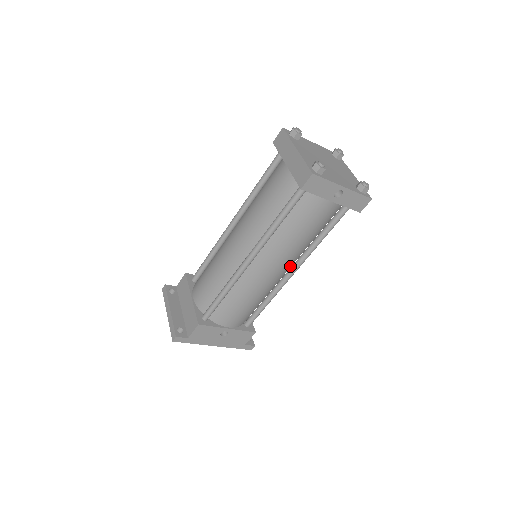
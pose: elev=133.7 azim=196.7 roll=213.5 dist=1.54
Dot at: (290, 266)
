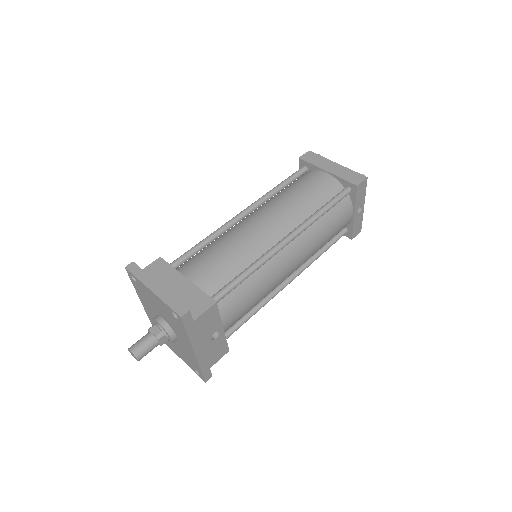
Dot at: (293, 272)
